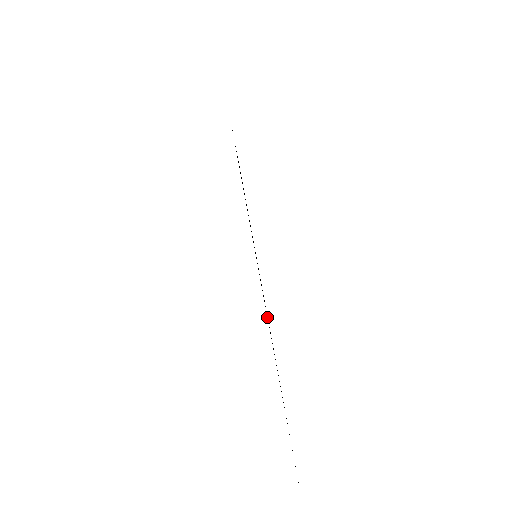
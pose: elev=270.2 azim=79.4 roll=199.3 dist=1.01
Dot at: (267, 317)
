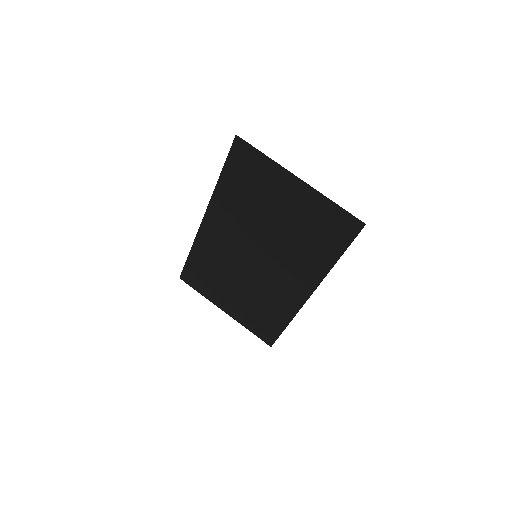
Dot at: (287, 275)
